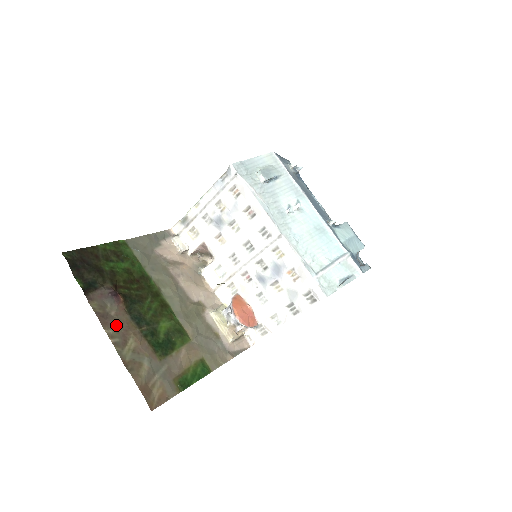
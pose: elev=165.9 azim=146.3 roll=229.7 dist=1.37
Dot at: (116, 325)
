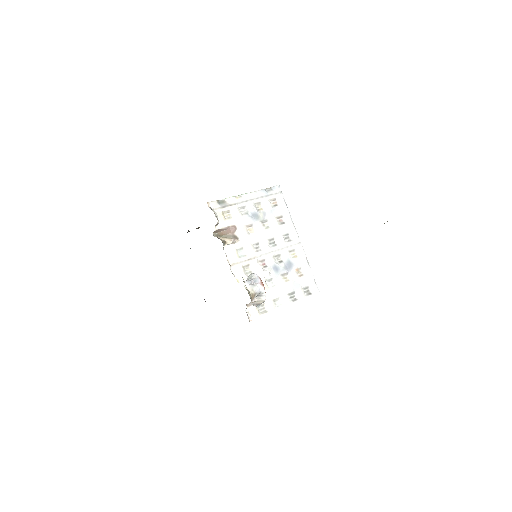
Dot at: occluded
